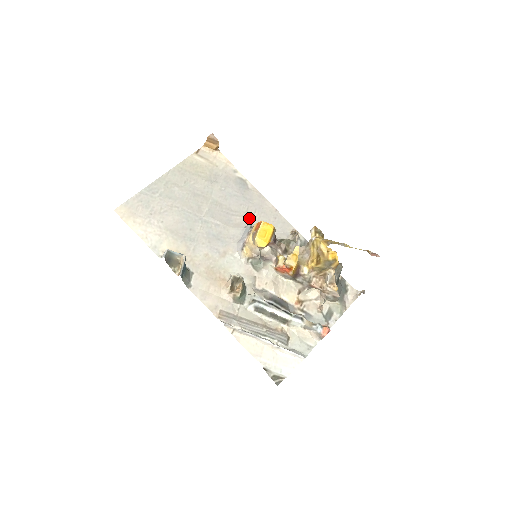
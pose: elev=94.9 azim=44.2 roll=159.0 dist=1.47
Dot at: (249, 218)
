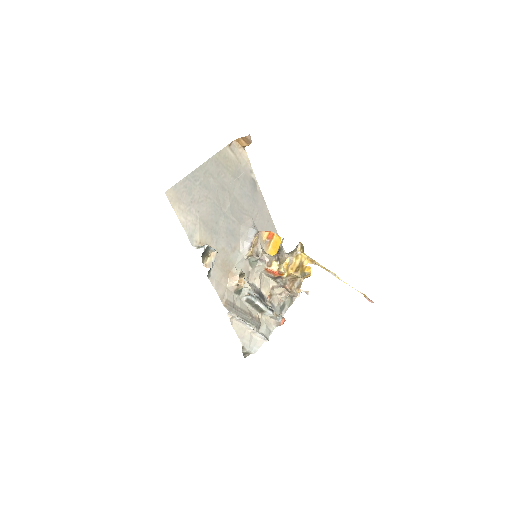
Dot at: (253, 219)
